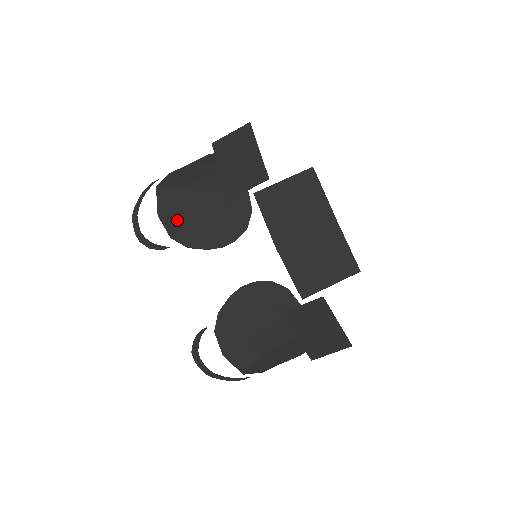
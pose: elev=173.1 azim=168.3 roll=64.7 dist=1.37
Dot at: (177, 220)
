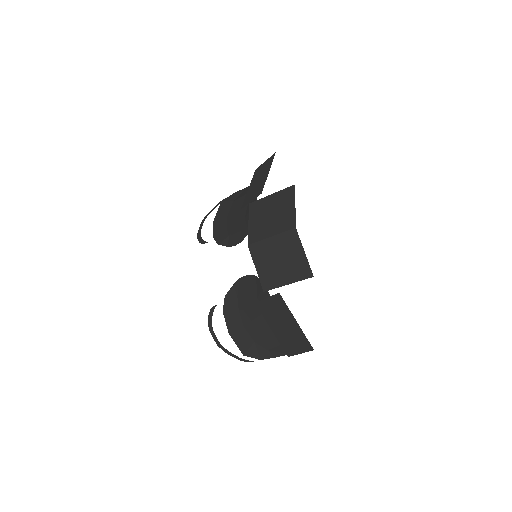
Dot at: (221, 225)
